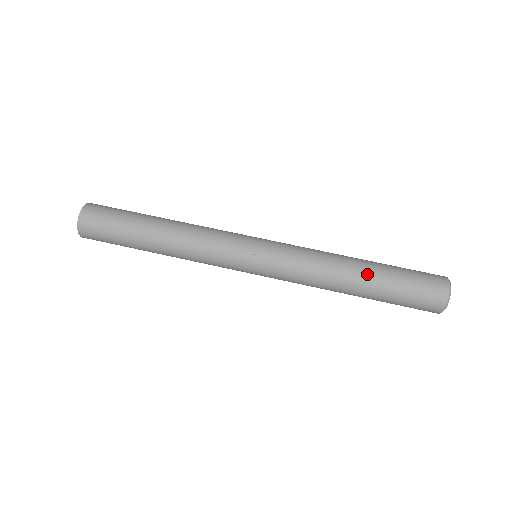
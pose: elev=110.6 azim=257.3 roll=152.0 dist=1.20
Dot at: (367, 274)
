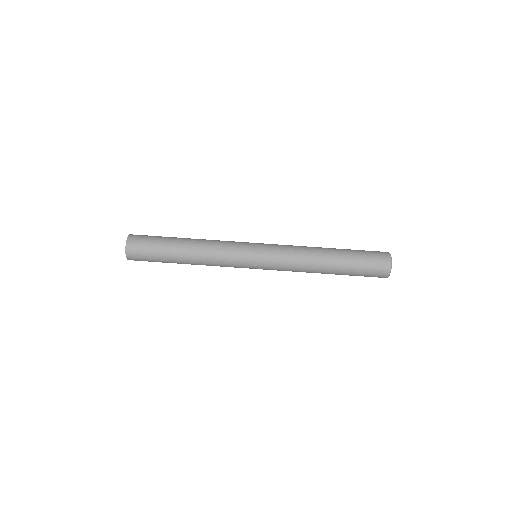
Dot at: (334, 269)
